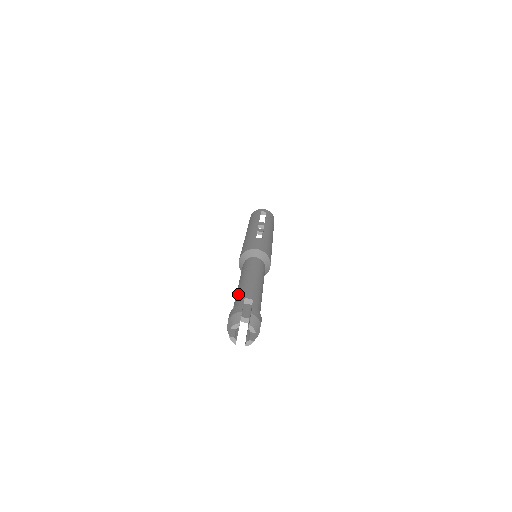
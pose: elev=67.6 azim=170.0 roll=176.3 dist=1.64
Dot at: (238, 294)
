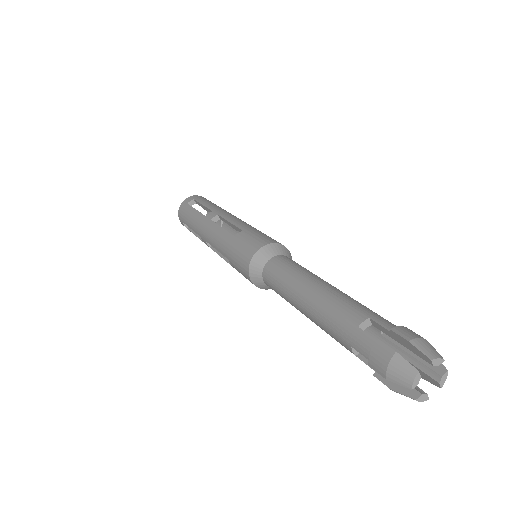
Dot at: (358, 304)
